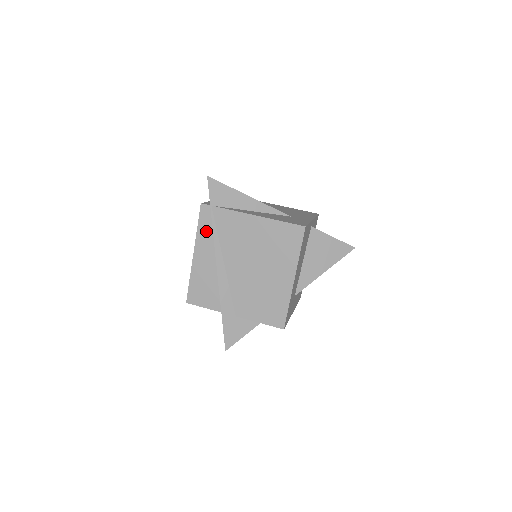
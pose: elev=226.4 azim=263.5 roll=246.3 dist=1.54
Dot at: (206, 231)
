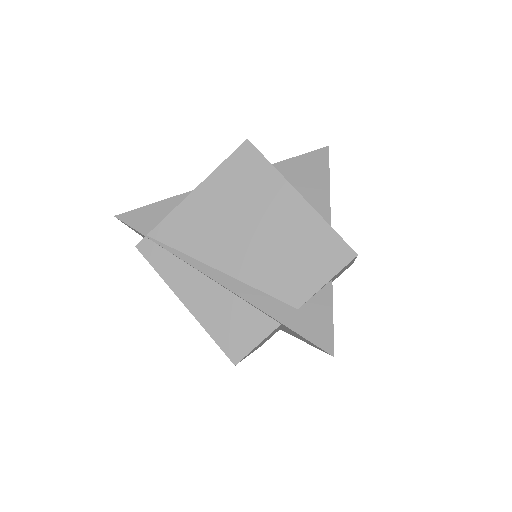
Dot at: (169, 265)
